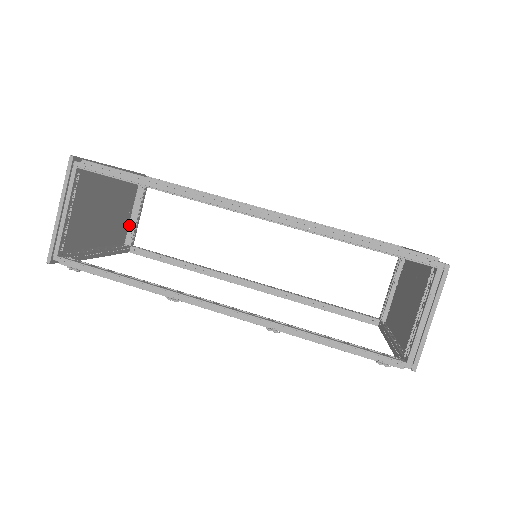
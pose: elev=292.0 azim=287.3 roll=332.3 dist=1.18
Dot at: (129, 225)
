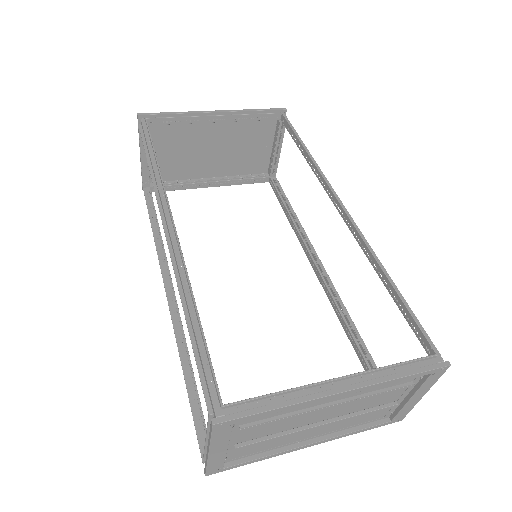
Dot at: (271, 157)
